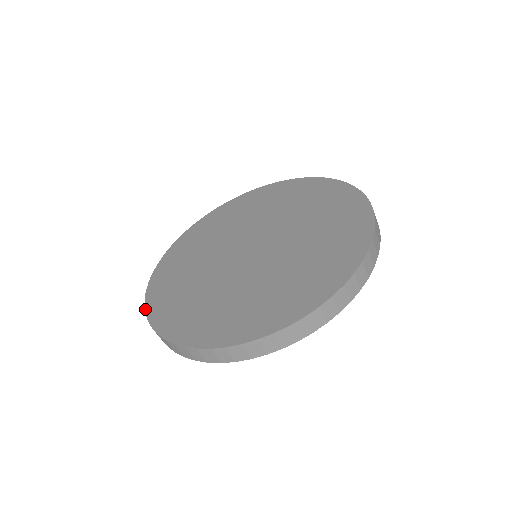
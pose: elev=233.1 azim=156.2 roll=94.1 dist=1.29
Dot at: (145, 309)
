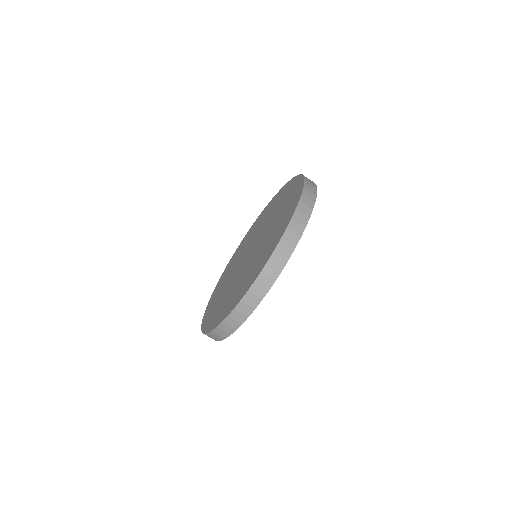
Dot at: (207, 333)
